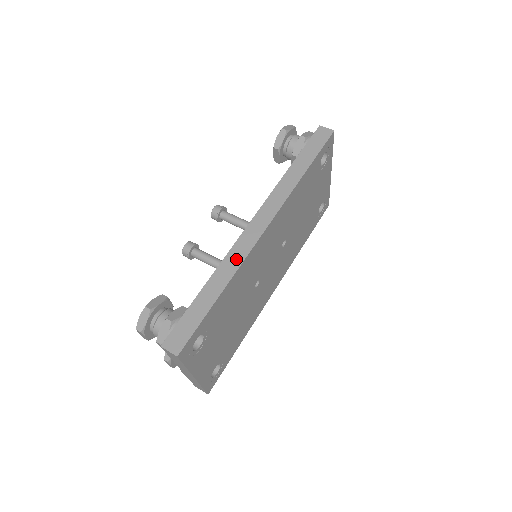
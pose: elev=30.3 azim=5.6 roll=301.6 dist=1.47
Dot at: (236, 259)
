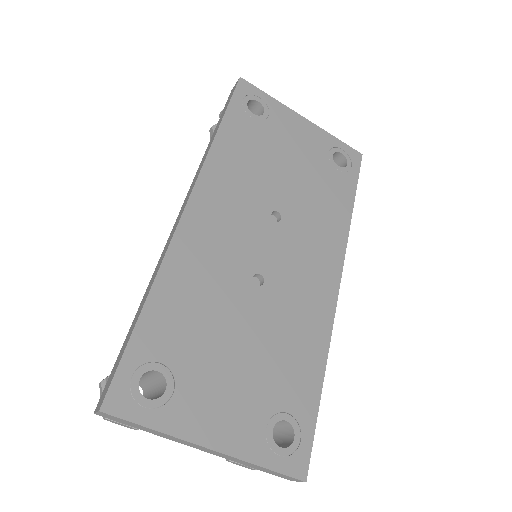
Dot at: (162, 258)
